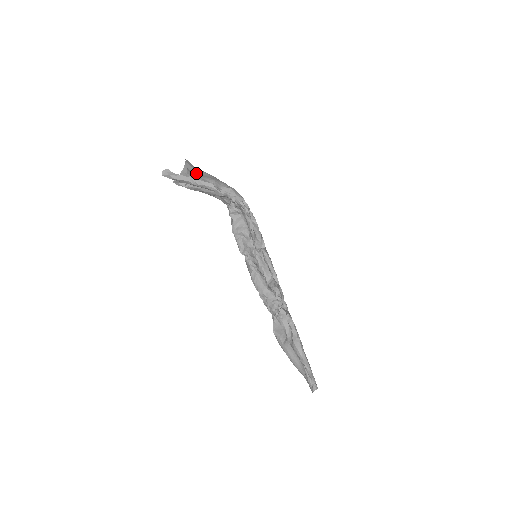
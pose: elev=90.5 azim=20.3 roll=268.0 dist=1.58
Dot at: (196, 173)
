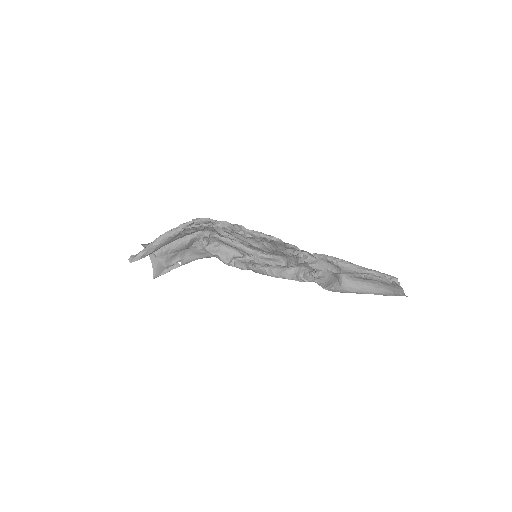
Dot at: occluded
